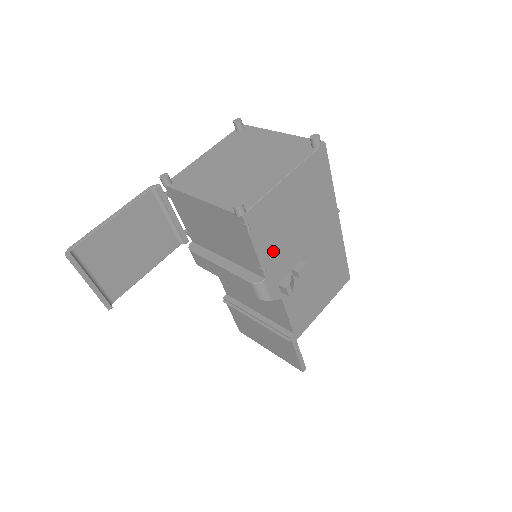
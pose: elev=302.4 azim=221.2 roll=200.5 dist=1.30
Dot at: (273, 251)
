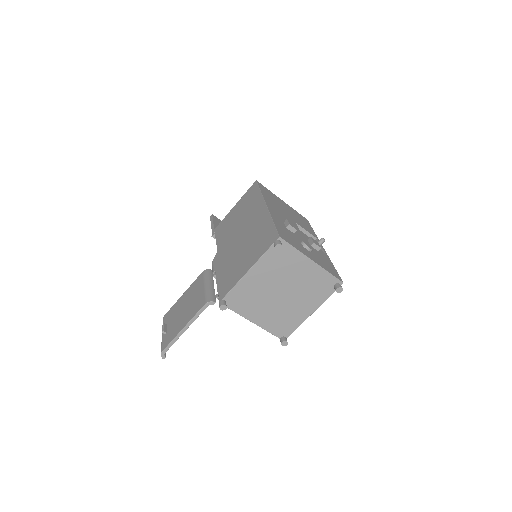
Dot at: occluded
